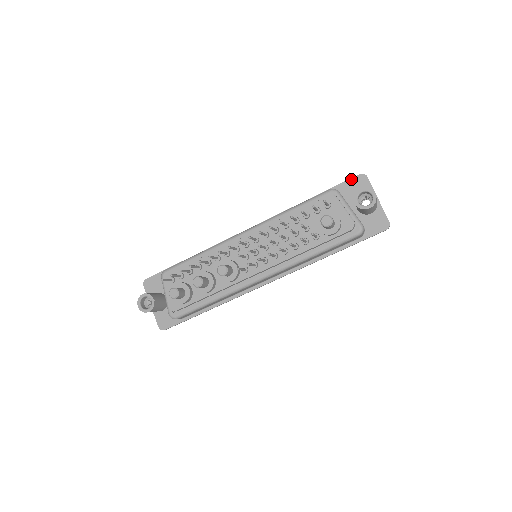
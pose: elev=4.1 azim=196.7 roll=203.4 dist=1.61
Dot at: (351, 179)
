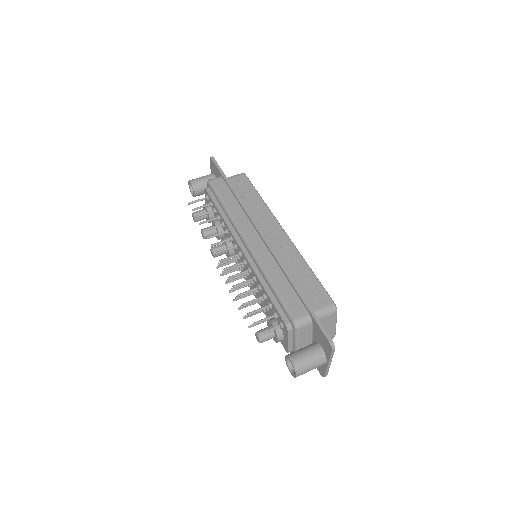
Dot at: (323, 333)
